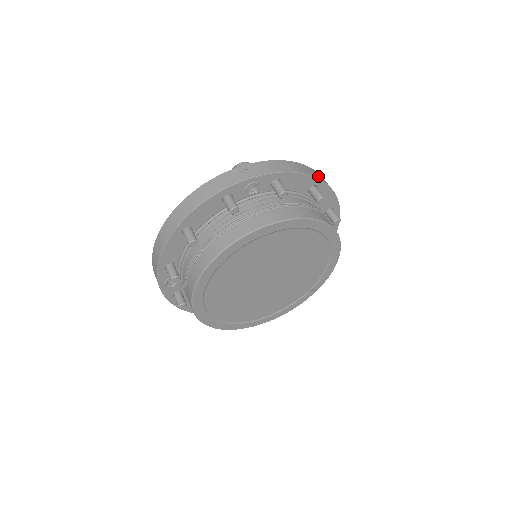
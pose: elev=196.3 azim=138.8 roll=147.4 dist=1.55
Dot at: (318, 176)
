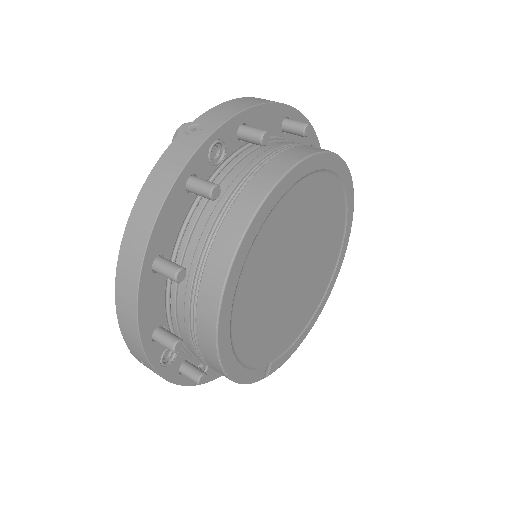
Dot at: occluded
